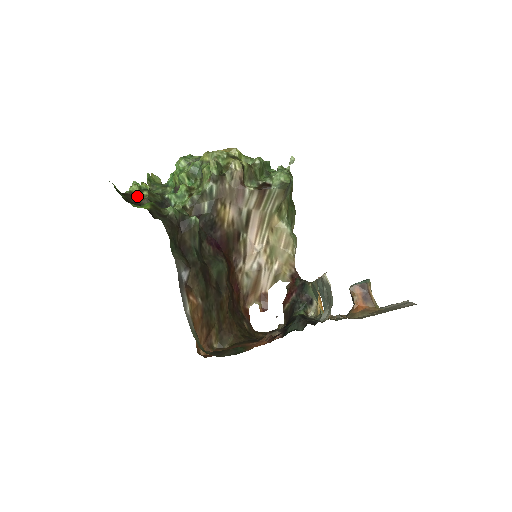
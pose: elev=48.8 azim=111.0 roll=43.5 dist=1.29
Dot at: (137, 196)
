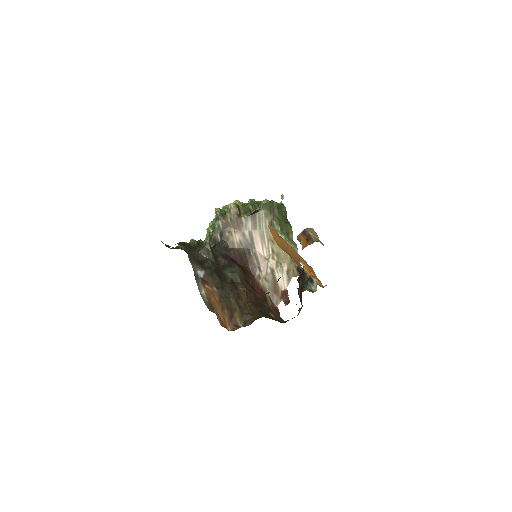
Dot at: occluded
